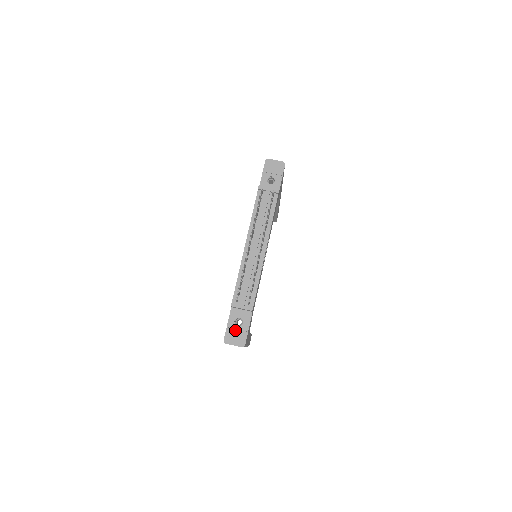
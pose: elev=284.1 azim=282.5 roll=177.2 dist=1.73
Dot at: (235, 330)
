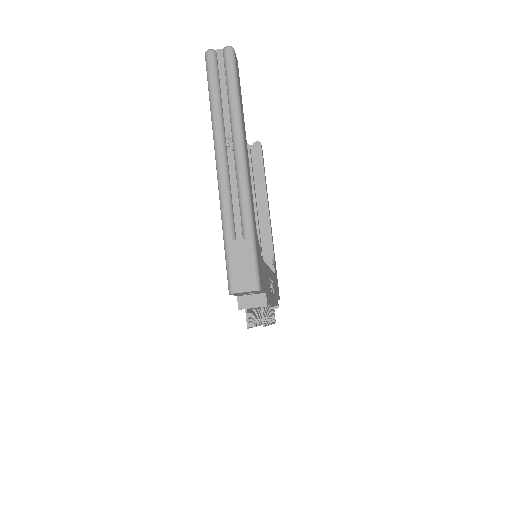
Dot at: occluded
